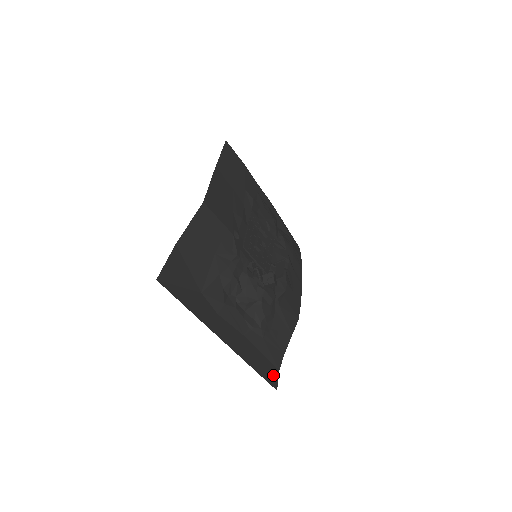
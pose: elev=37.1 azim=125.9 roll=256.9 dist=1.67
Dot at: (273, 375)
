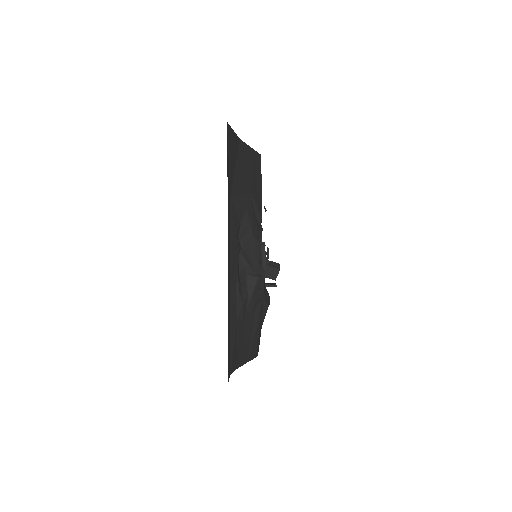
Dot at: (229, 365)
